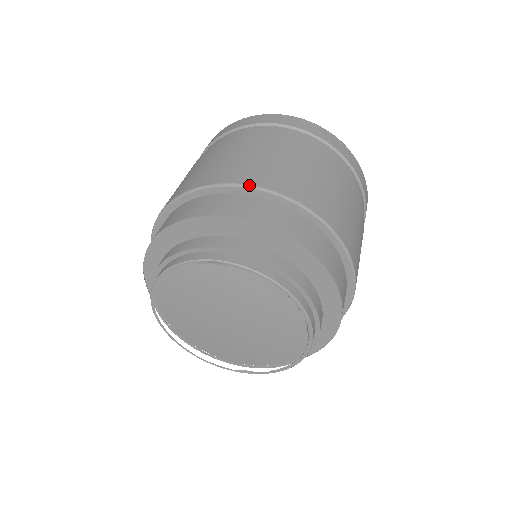
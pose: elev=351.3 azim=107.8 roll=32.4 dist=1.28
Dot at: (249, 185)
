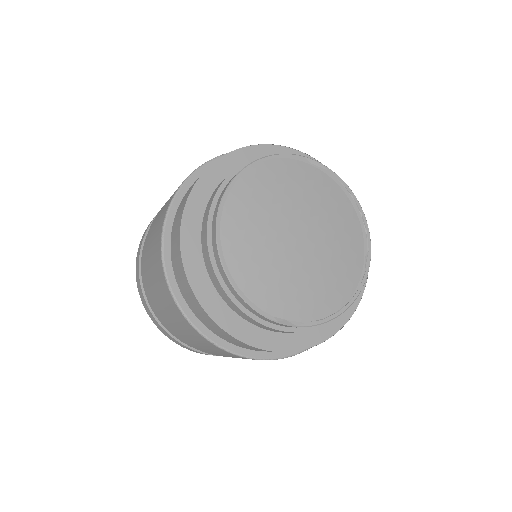
Dot at: occluded
